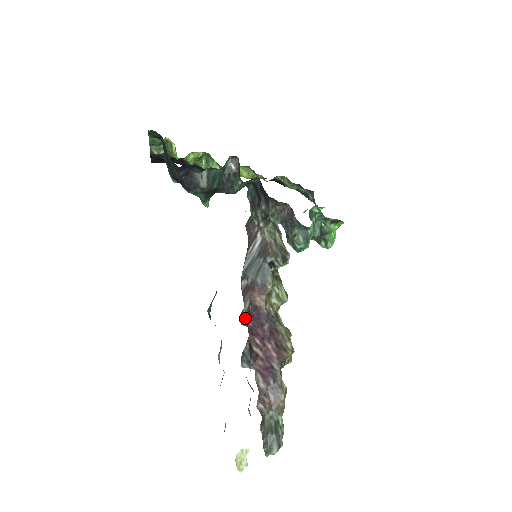
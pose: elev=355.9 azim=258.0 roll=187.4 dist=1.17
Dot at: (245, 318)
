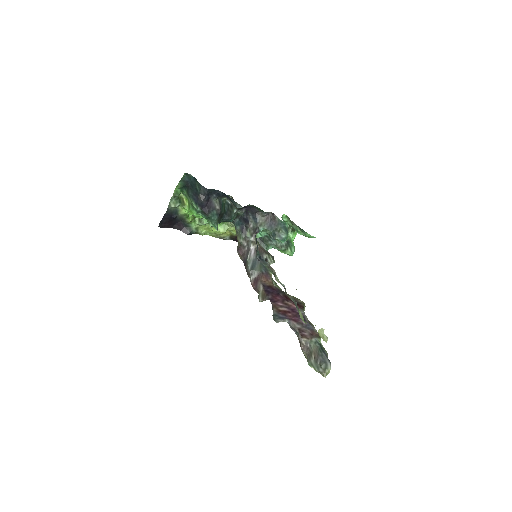
Dot at: (264, 295)
